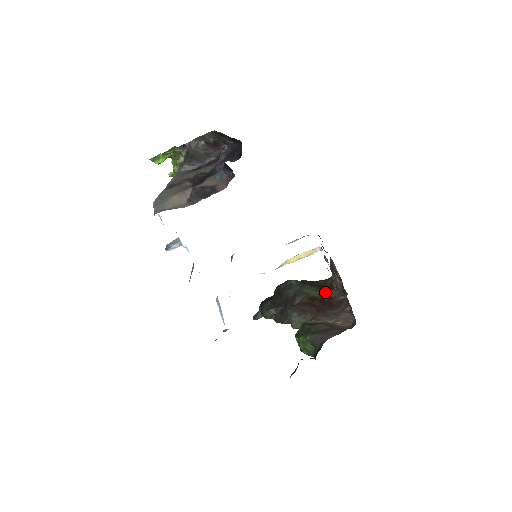
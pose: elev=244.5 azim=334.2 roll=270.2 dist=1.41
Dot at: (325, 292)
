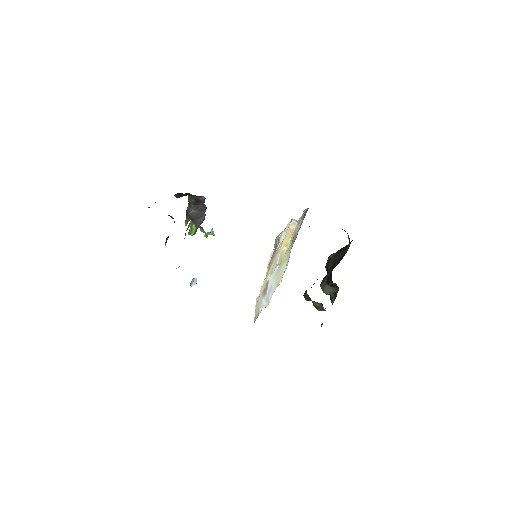
Dot at: (345, 250)
